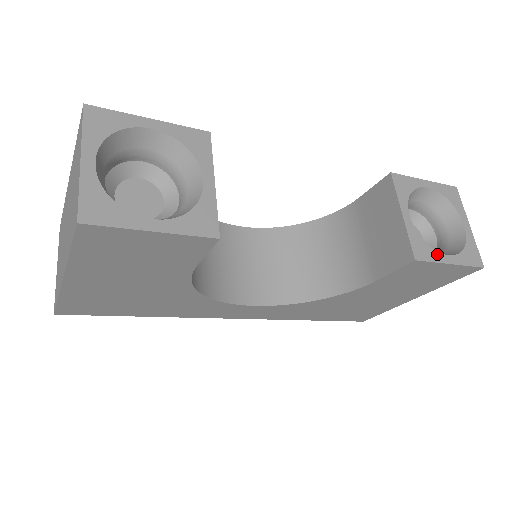
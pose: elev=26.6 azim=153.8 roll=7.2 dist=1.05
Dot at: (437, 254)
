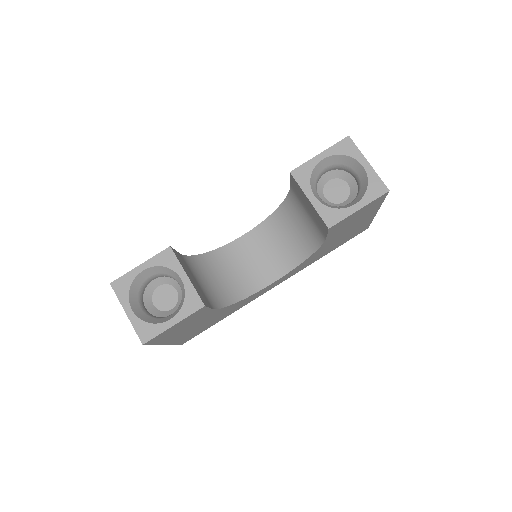
Dot at: (345, 211)
